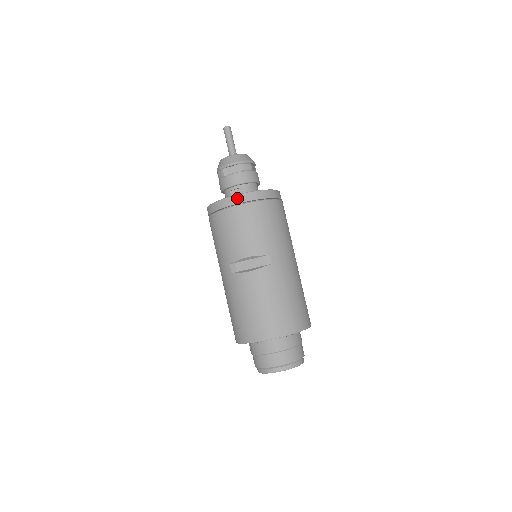
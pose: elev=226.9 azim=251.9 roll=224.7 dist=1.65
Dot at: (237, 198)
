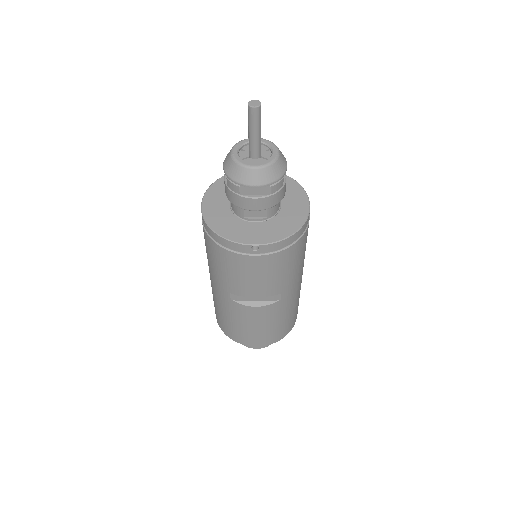
Dot at: (259, 248)
